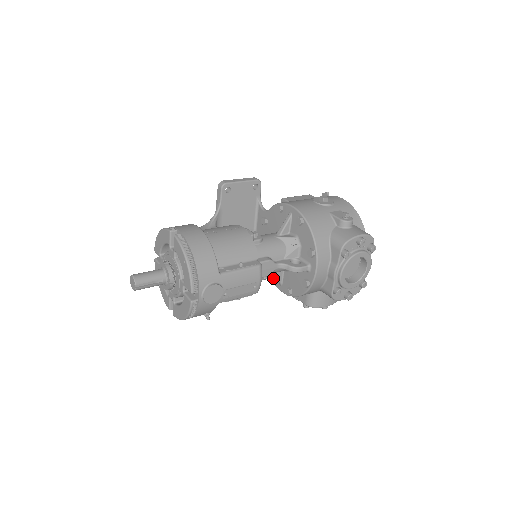
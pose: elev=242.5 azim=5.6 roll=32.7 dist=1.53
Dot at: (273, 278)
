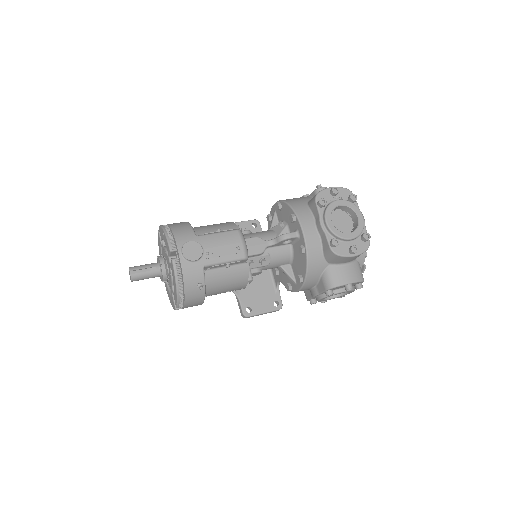
Dot at: (290, 286)
